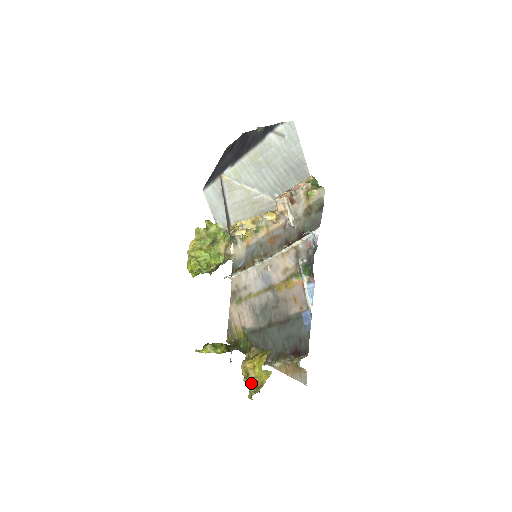
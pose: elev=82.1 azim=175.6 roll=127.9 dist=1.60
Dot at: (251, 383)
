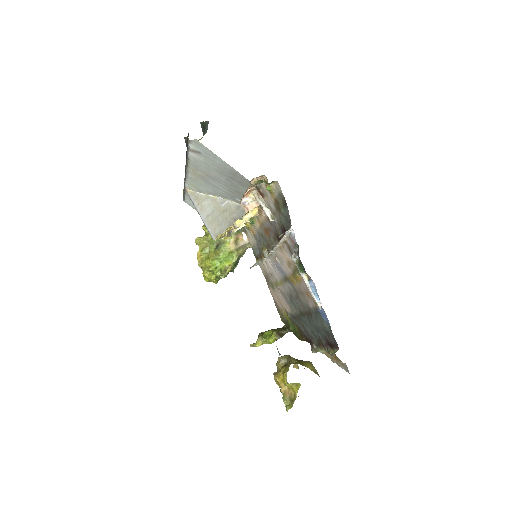
Dot at: (285, 397)
